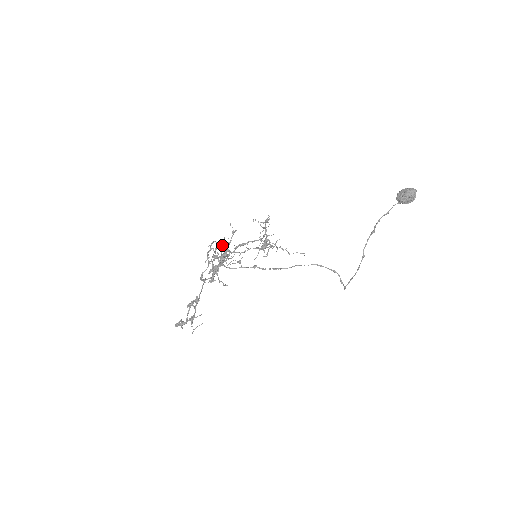
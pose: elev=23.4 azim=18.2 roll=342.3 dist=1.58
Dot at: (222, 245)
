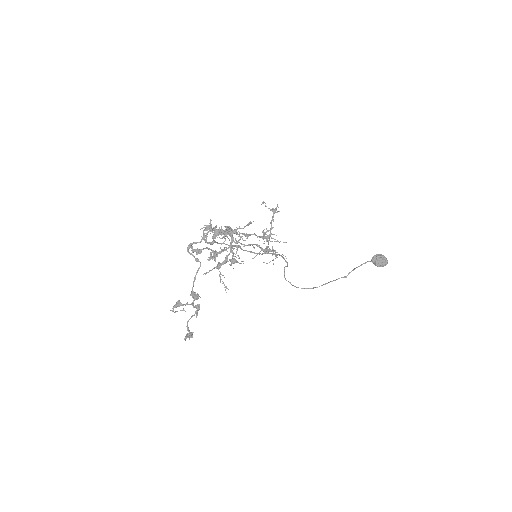
Dot at: (232, 233)
